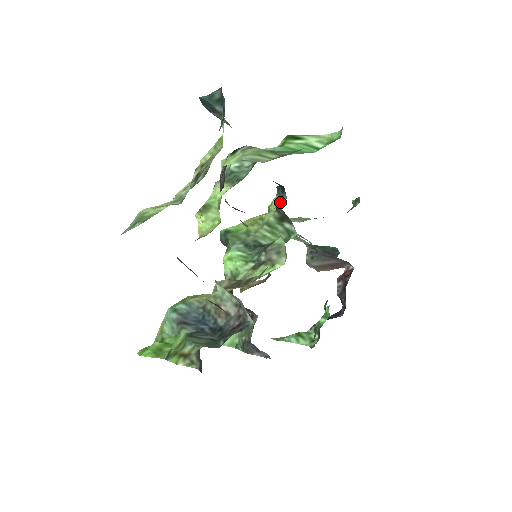
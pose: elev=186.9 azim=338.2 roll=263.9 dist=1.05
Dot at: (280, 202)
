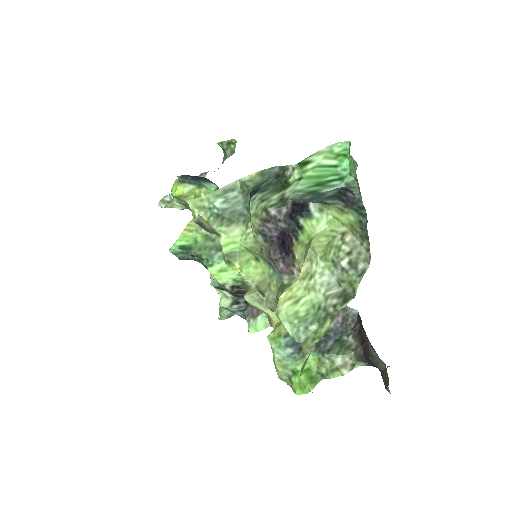
Dot at: (194, 189)
